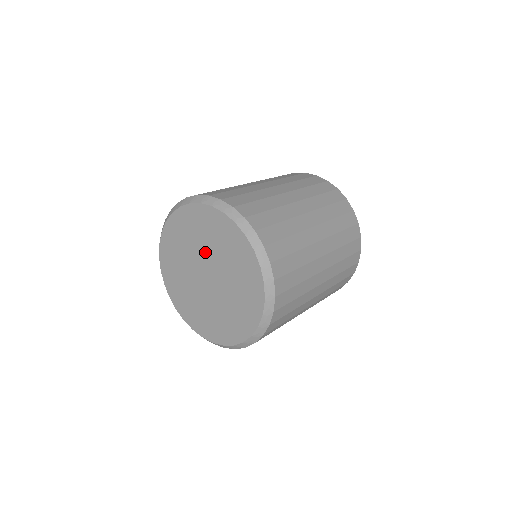
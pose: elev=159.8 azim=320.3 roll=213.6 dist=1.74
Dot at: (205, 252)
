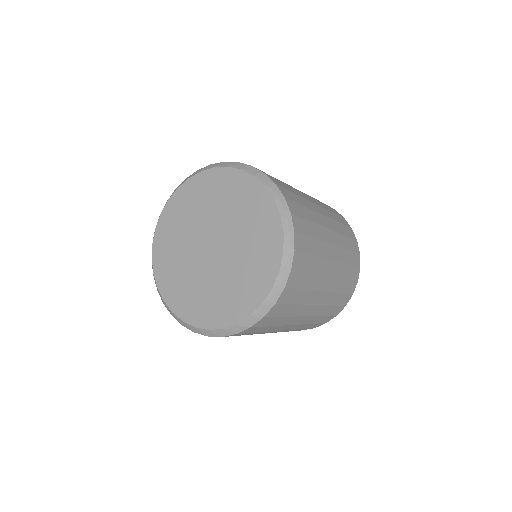
Dot at: (218, 219)
